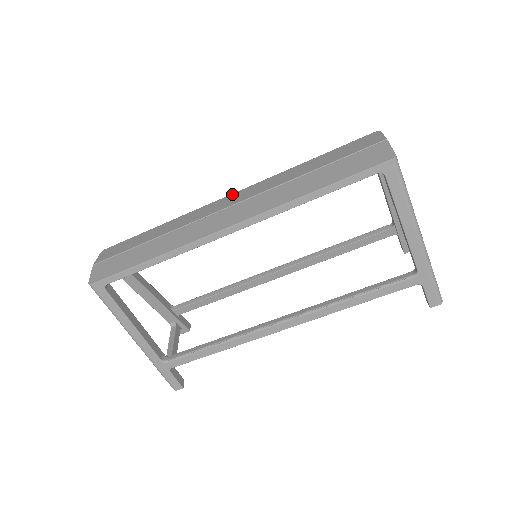
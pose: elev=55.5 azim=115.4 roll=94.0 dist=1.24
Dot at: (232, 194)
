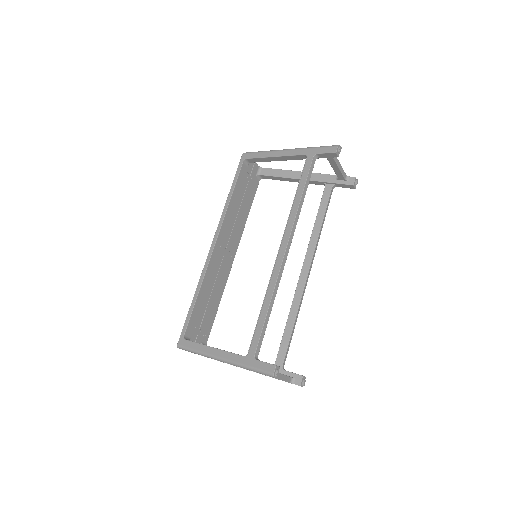
Dot at: occluded
